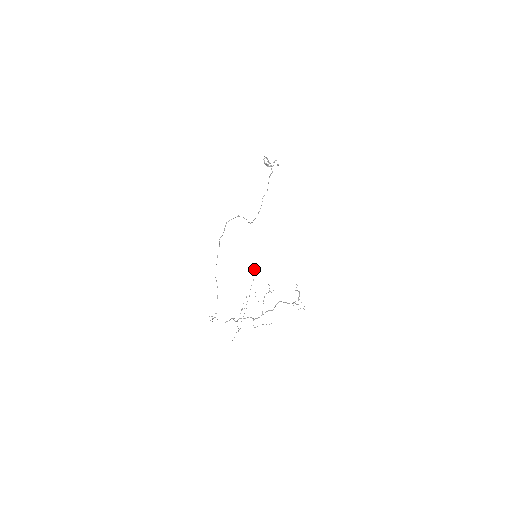
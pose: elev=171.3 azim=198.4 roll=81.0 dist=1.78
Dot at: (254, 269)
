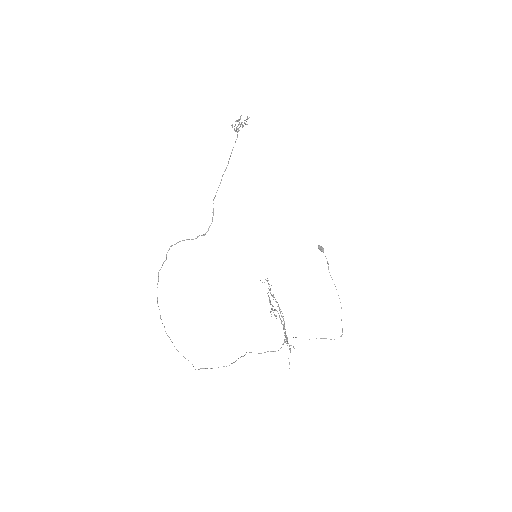
Dot at: occluded
